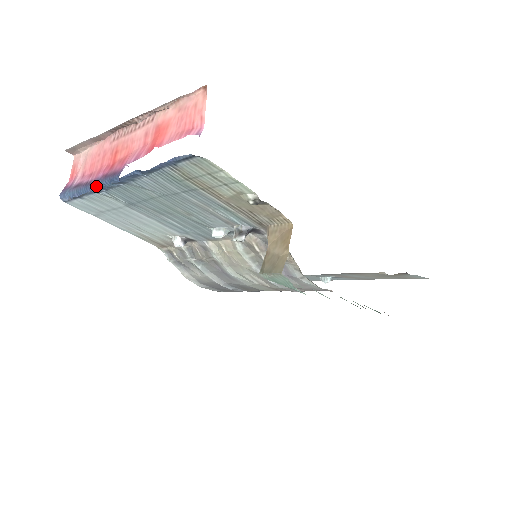
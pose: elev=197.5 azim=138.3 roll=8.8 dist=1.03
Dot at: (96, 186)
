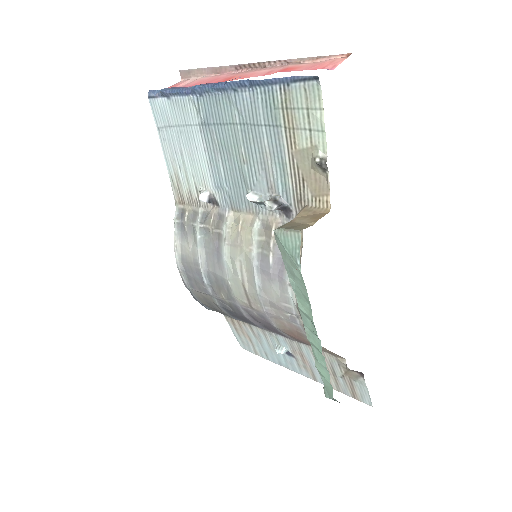
Dot at: (196, 86)
